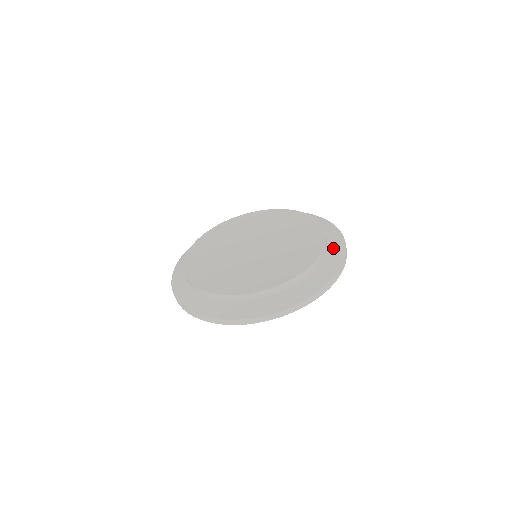
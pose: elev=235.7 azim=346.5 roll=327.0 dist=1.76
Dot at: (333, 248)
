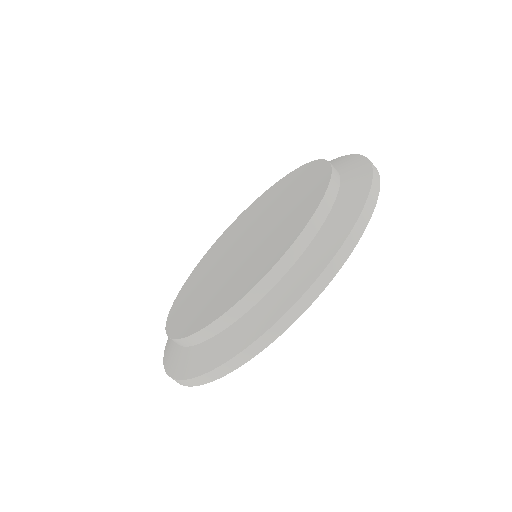
Dot at: (316, 248)
